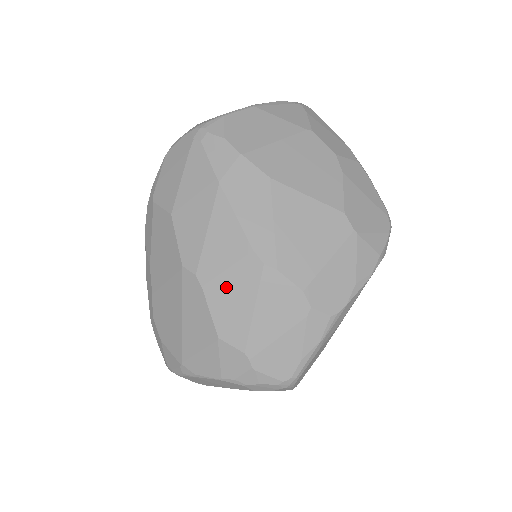
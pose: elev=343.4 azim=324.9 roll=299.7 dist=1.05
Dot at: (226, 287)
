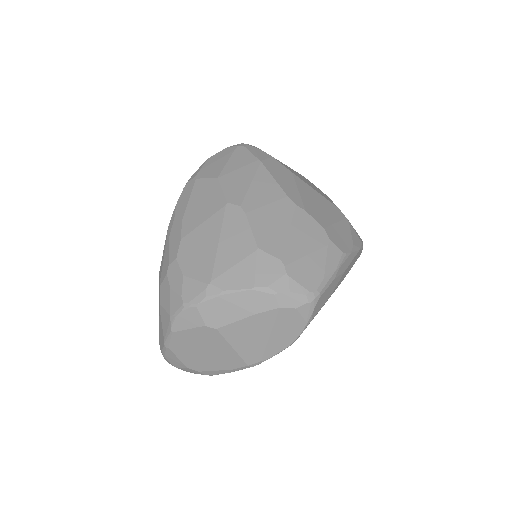
Dot at: (266, 215)
